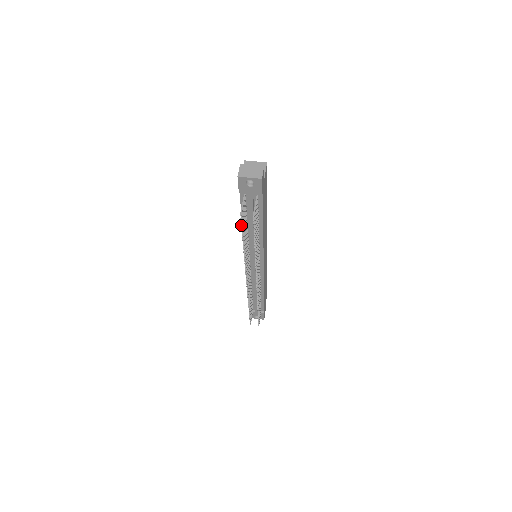
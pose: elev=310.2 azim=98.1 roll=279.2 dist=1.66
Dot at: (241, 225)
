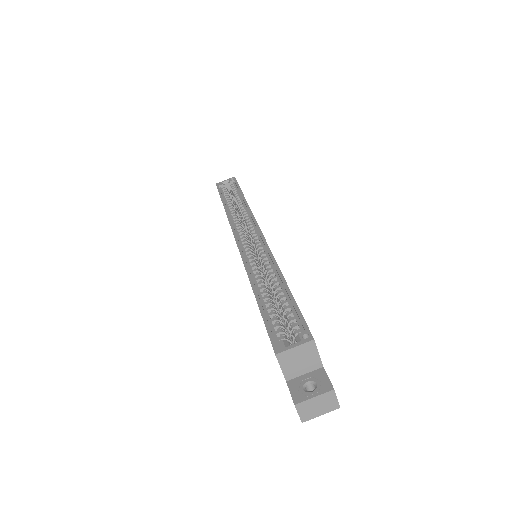
Dot at: occluded
